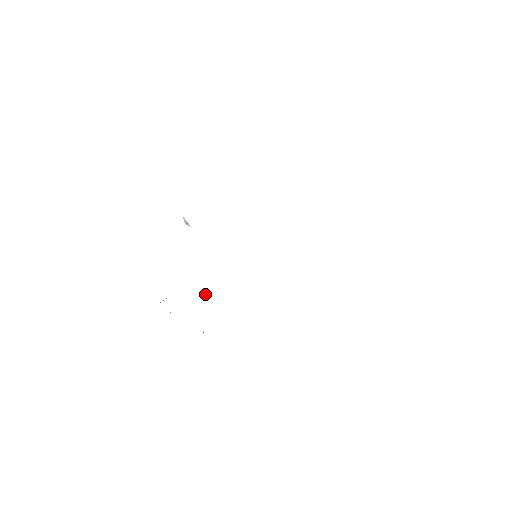
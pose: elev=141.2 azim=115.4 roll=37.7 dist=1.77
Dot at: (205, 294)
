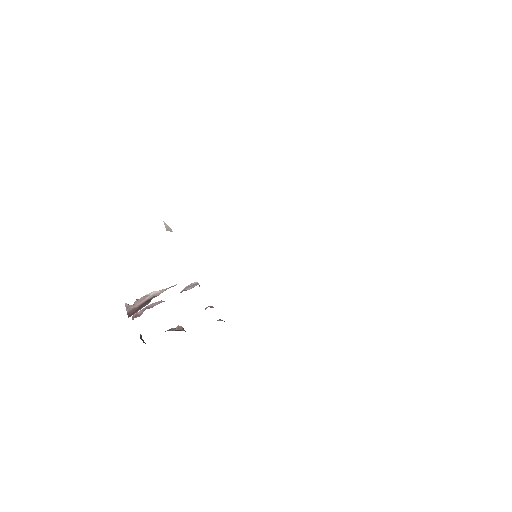
Dot at: occluded
